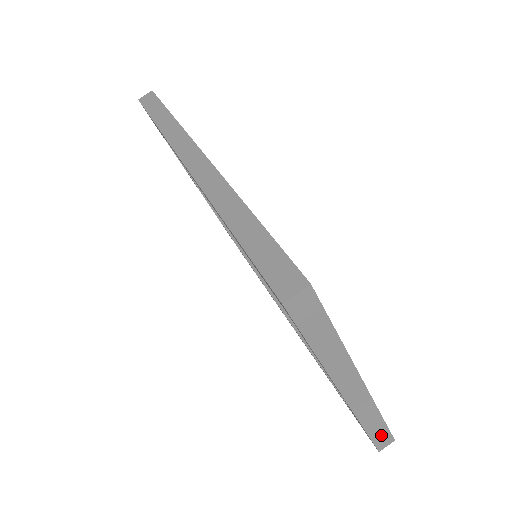
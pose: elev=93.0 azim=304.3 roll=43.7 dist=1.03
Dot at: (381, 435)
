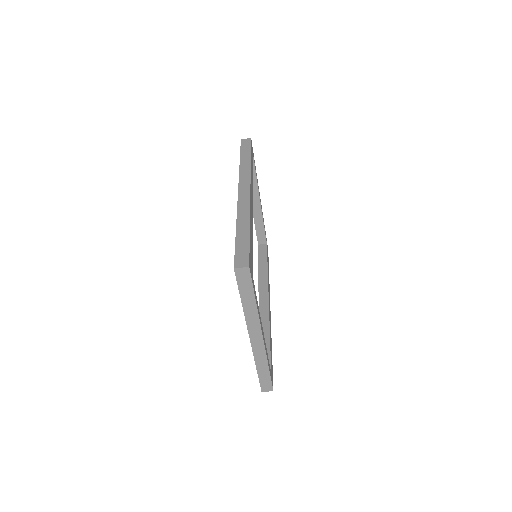
Dot at: (266, 380)
